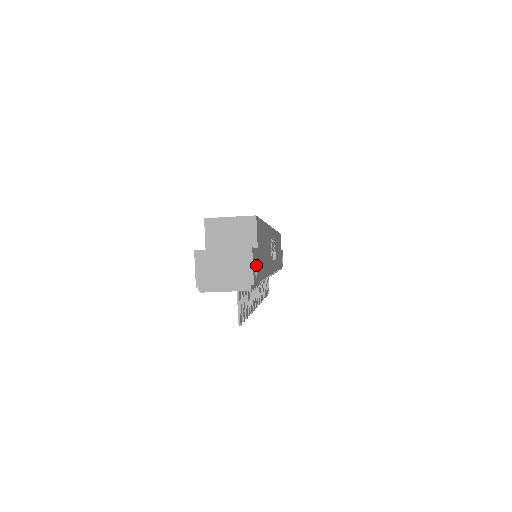
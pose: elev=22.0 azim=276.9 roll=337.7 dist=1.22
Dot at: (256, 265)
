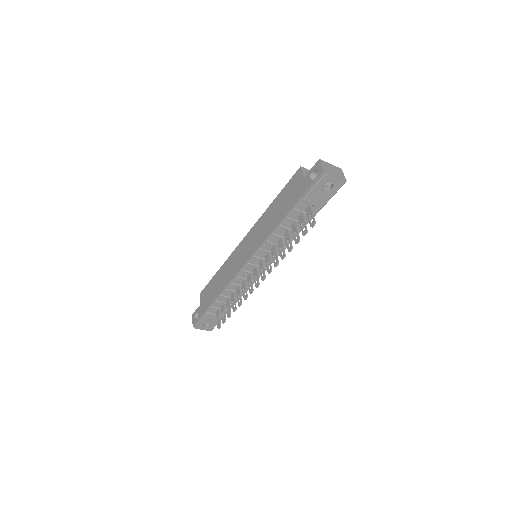
Dot at: occluded
